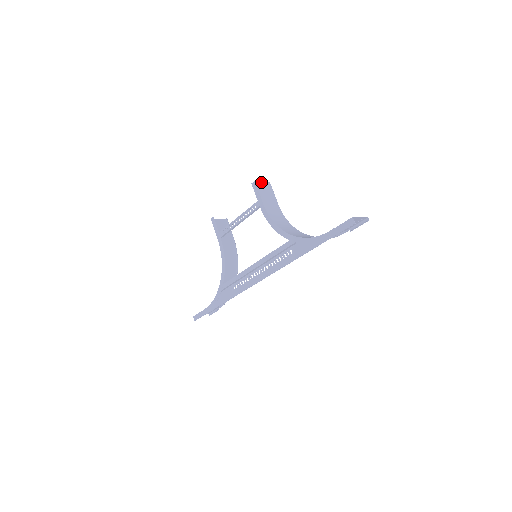
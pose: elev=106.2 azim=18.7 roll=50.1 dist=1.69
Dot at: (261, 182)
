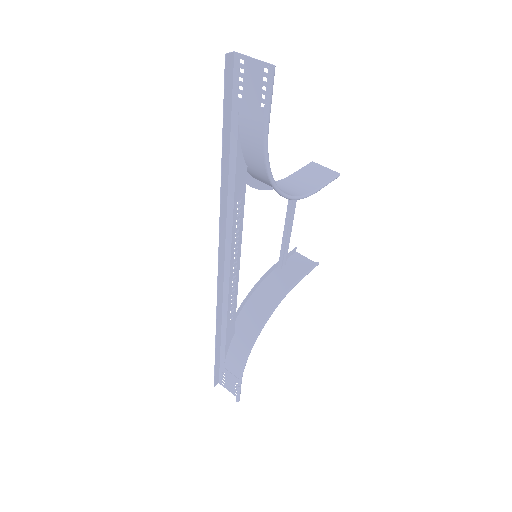
Dot at: (322, 166)
